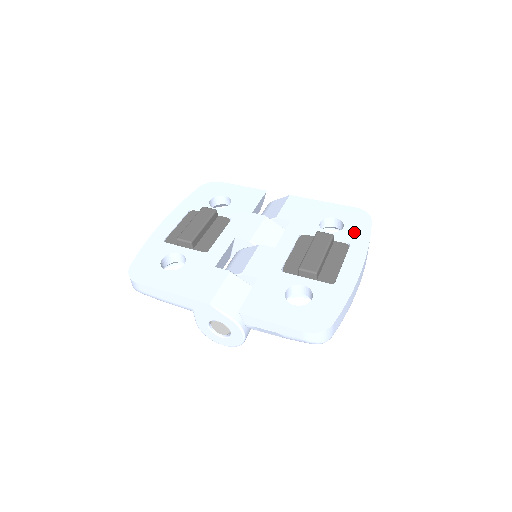
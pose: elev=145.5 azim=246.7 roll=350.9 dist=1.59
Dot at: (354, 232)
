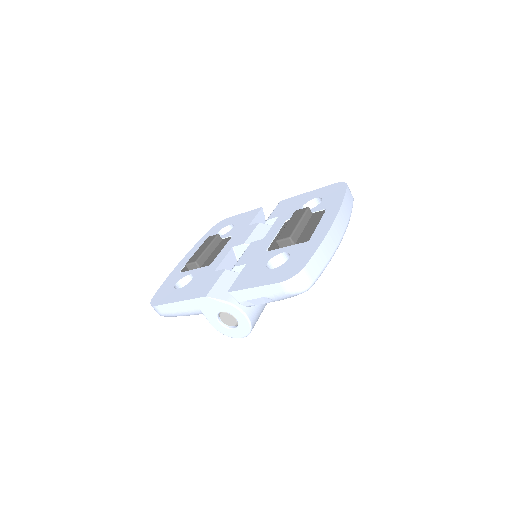
Dot at: (330, 200)
